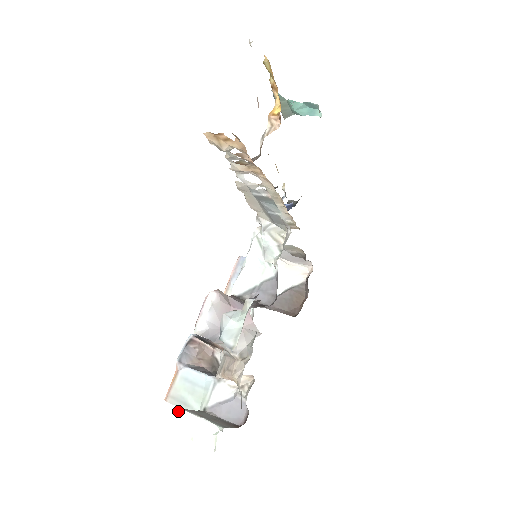
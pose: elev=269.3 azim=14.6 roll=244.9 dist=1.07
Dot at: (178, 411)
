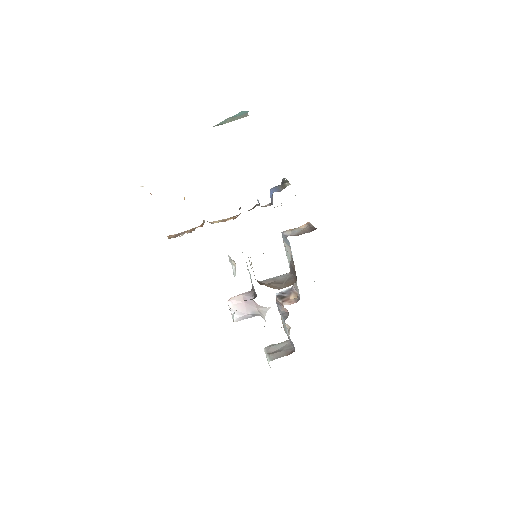
Dot at: (264, 348)
